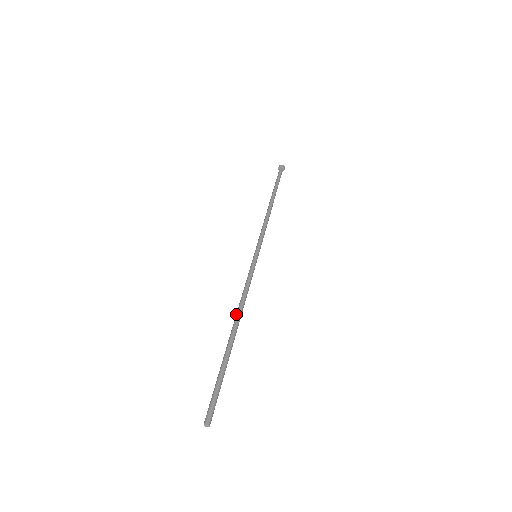
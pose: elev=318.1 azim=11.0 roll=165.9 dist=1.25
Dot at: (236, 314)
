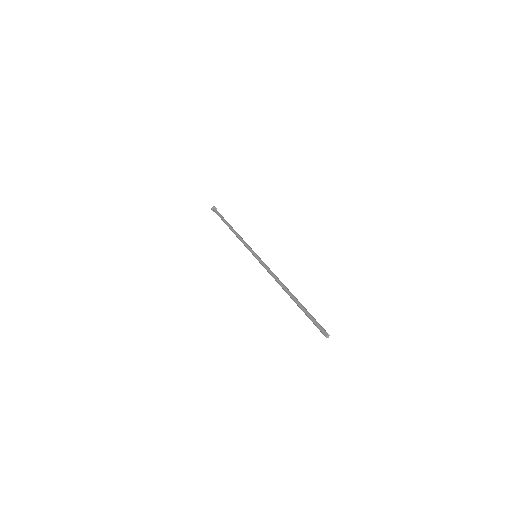
Dot at: (281, 285)
